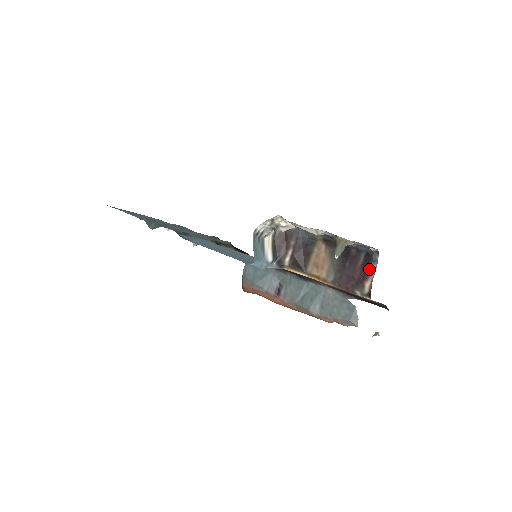
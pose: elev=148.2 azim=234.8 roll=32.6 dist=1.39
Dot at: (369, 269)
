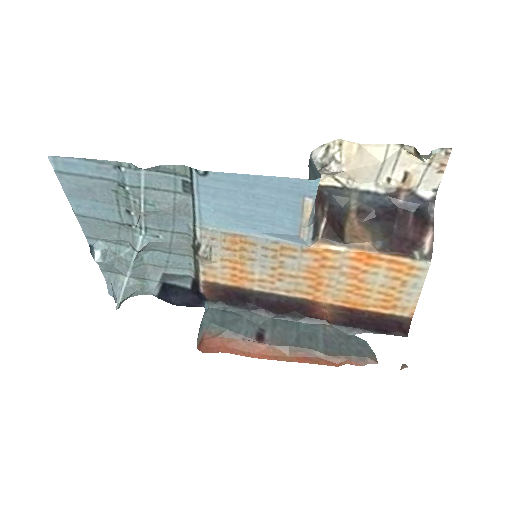
Dot at: (426, 222)
